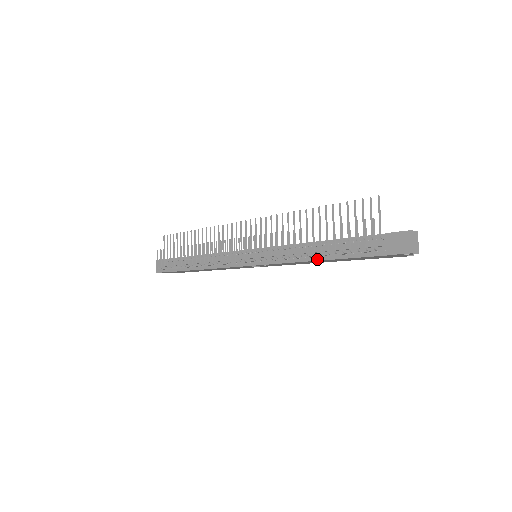
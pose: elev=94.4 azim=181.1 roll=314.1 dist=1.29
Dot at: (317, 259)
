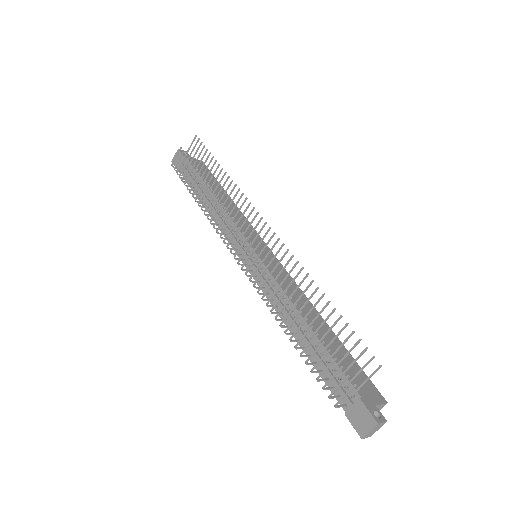
Dot at: occluded
